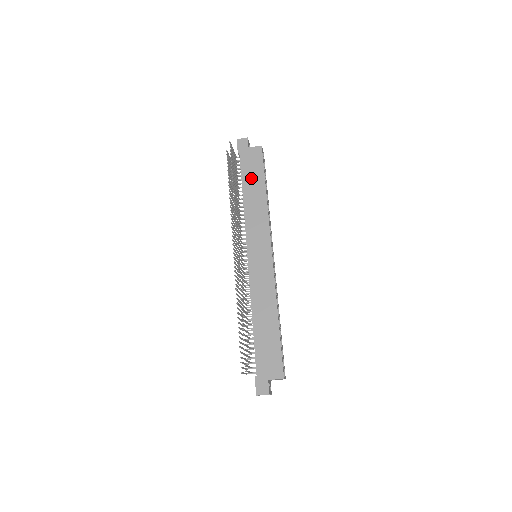
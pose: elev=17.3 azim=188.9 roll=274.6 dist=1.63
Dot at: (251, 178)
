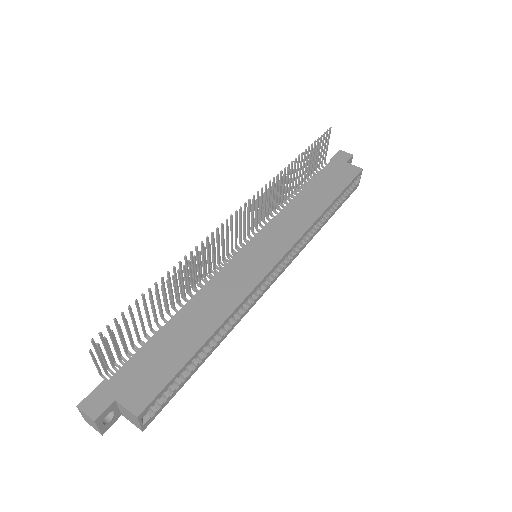
Dot at: (324, 185)
